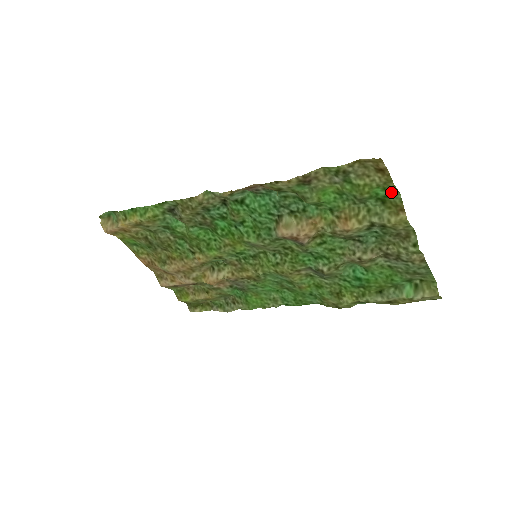
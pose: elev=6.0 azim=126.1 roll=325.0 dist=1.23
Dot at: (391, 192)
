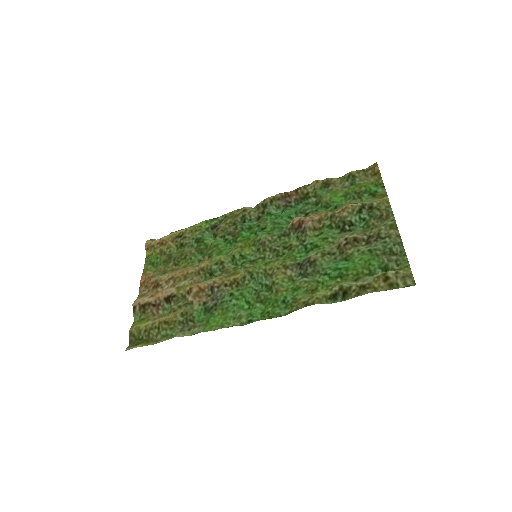
Dot at: (380, 188)
